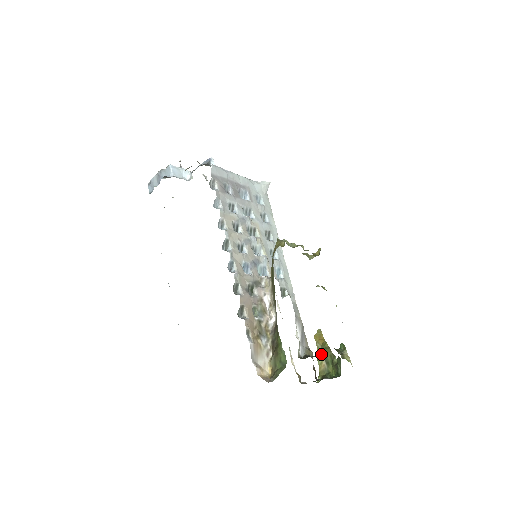
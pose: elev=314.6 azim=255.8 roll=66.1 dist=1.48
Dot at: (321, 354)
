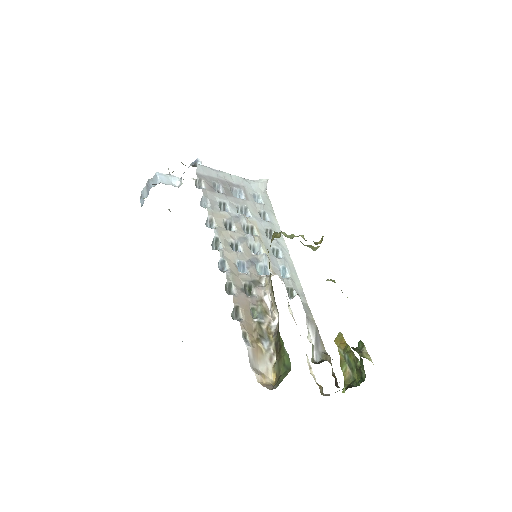
Dot at: (344, 360)
